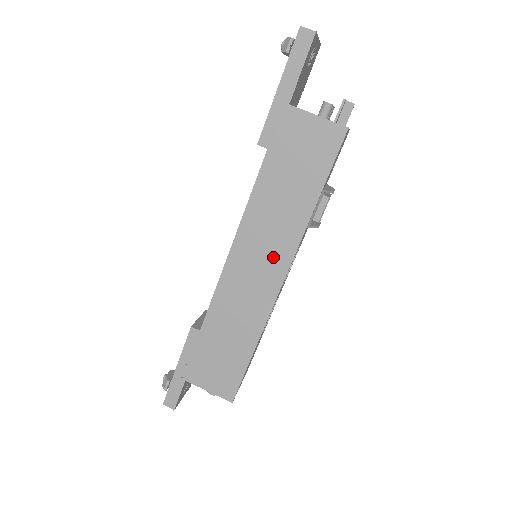
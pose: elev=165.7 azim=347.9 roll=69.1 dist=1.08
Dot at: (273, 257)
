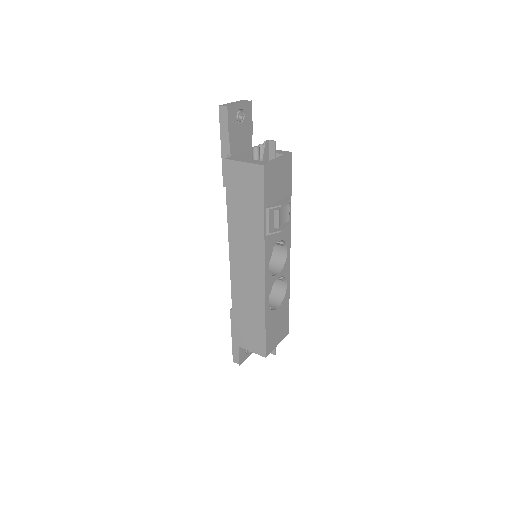
Dot at: (253, 259)
